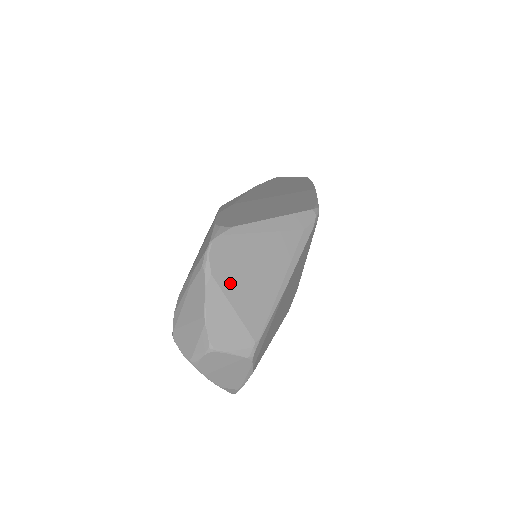
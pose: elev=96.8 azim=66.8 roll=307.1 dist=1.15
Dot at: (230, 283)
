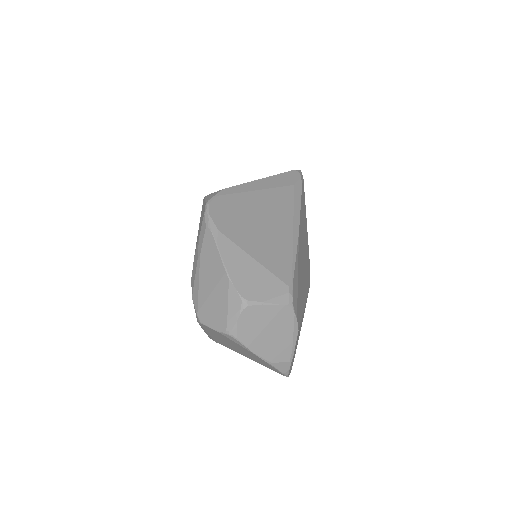
Dot at: (240, 236)
